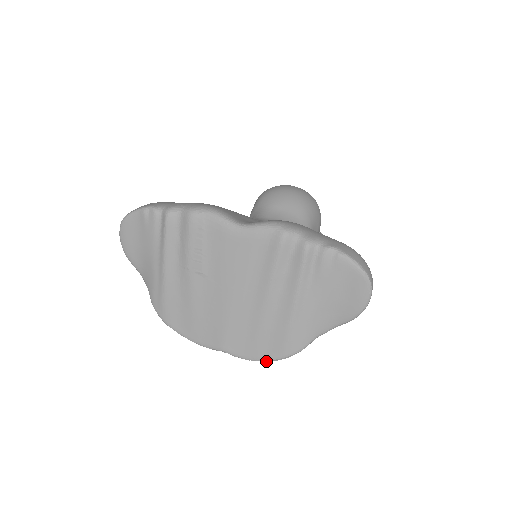
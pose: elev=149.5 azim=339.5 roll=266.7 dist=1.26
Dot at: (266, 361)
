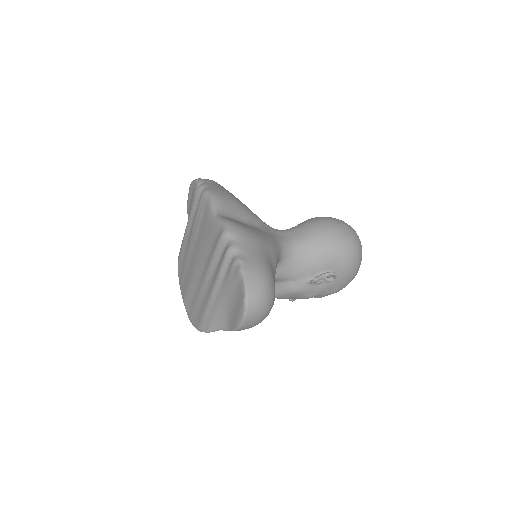
Dot at: (194, 326)
